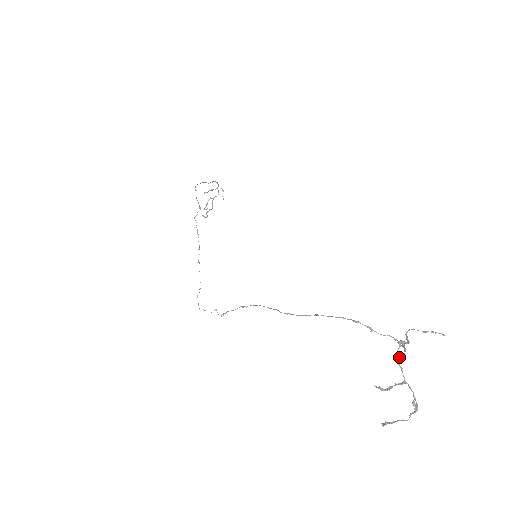
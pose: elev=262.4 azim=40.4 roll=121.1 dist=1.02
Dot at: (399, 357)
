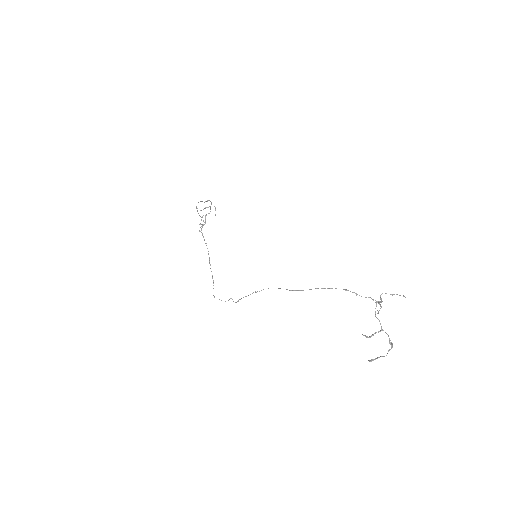
Dot at: occluded
